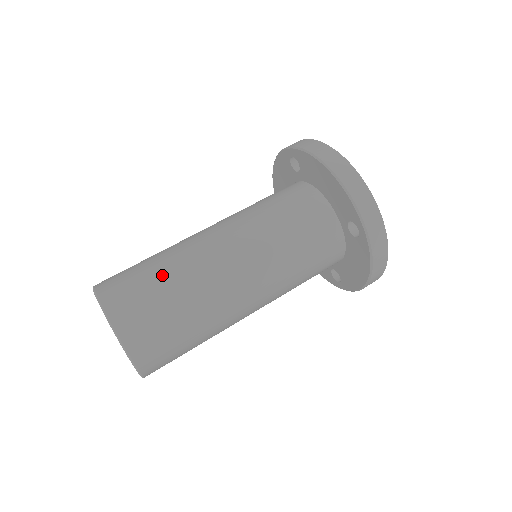
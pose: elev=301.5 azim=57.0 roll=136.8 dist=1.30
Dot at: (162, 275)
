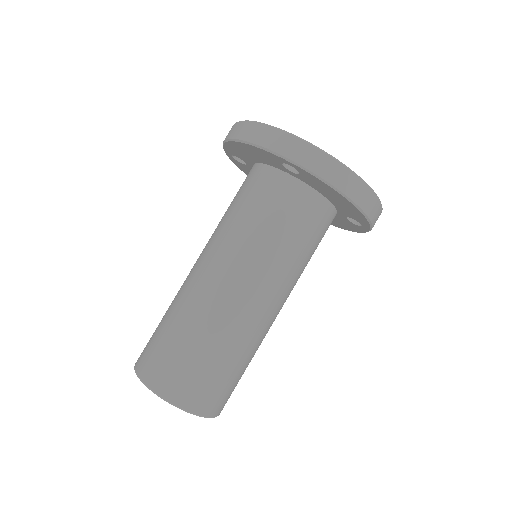
Dot at: (225, 359)
